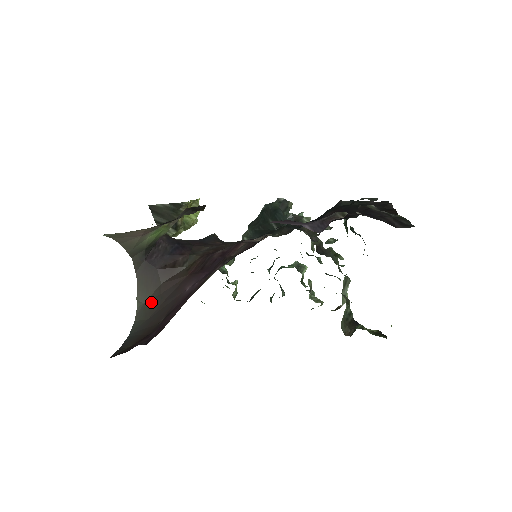
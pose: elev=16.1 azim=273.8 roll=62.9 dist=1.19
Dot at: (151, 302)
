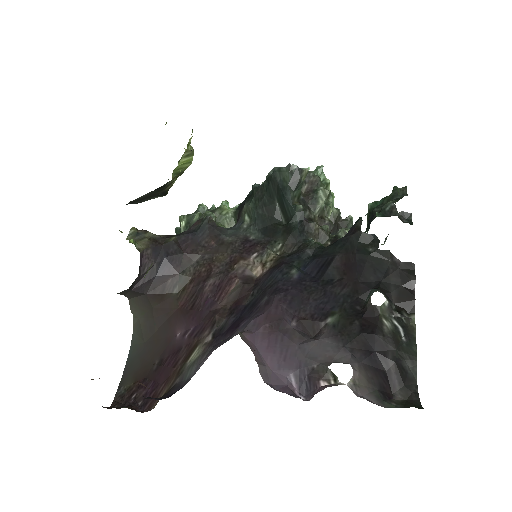
Dot at: (145, 322)
